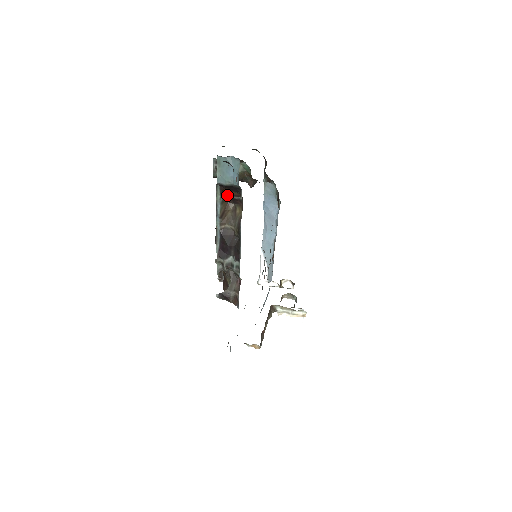
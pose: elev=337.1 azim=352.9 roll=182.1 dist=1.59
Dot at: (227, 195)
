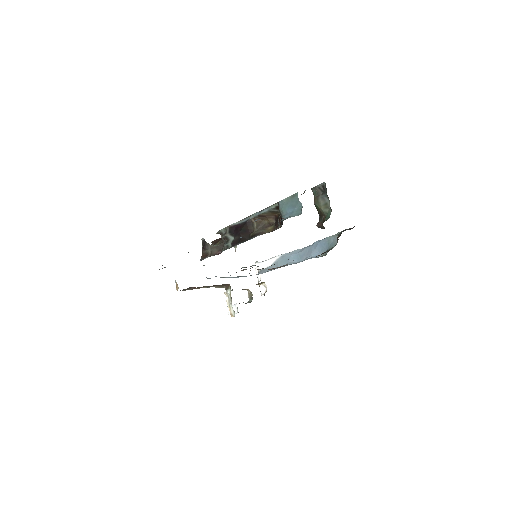
Dot at: (279, 213)
